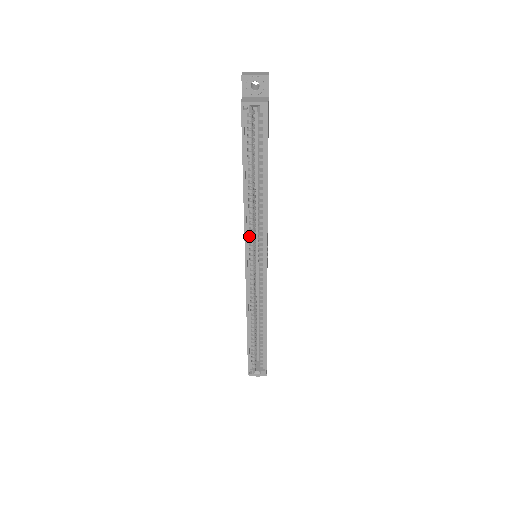
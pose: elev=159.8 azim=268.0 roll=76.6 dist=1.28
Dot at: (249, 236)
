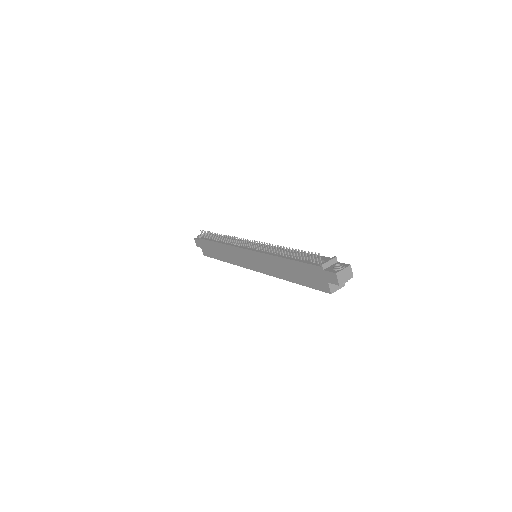
Dot at: occluded
